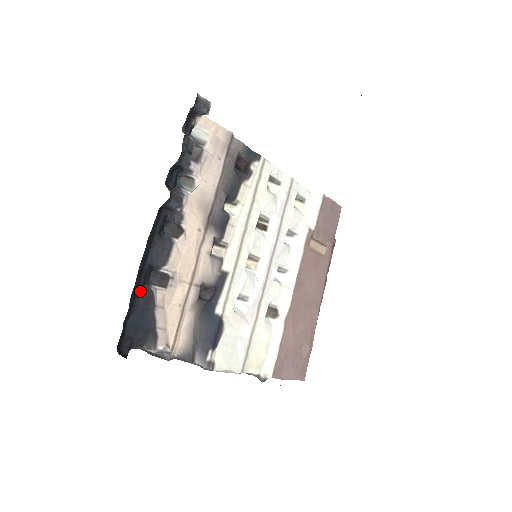
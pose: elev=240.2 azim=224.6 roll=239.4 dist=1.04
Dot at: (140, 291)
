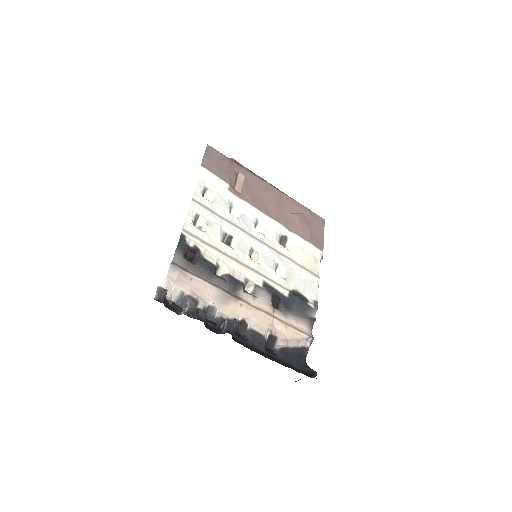
Dot at: (280, 358)
